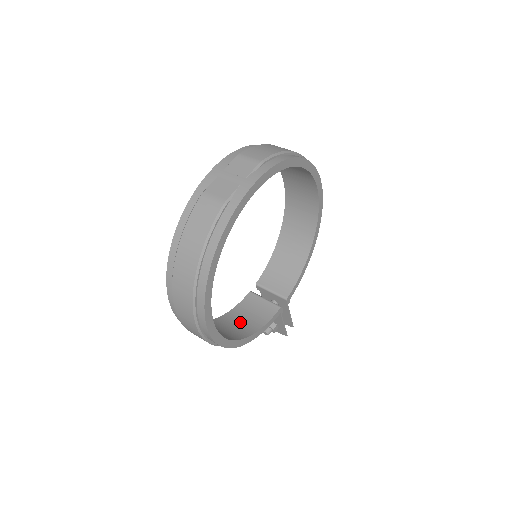
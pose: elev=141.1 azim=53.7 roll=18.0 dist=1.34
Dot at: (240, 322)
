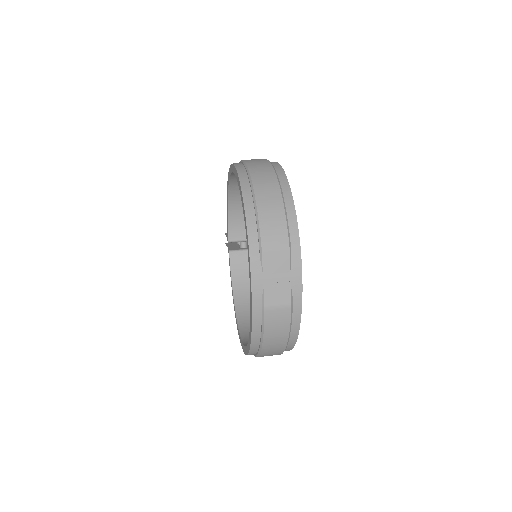
Dot at: (249, 287)
